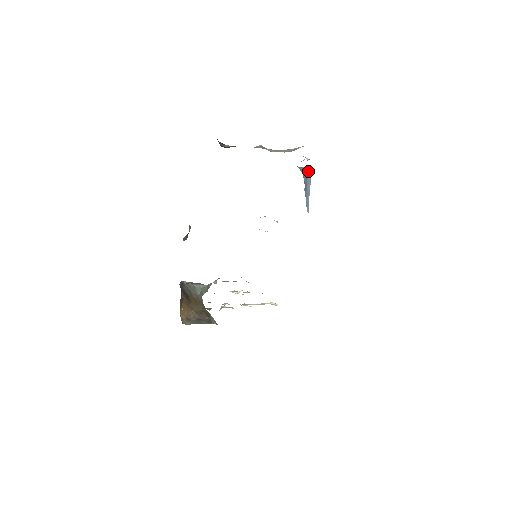
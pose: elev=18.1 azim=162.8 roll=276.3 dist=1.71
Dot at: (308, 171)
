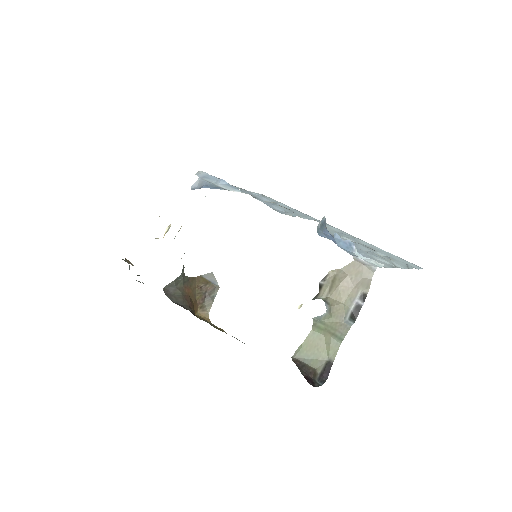
Dot at: occluded
